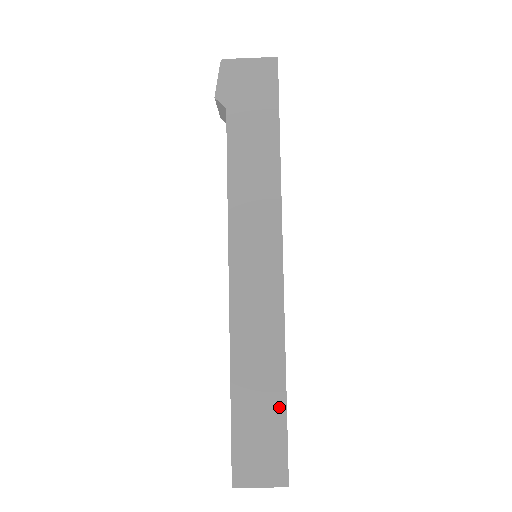
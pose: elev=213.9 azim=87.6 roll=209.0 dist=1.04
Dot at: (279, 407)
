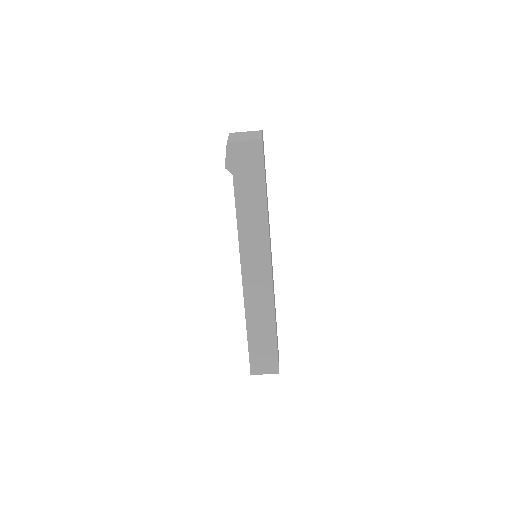
Dot at: (273, 337)
